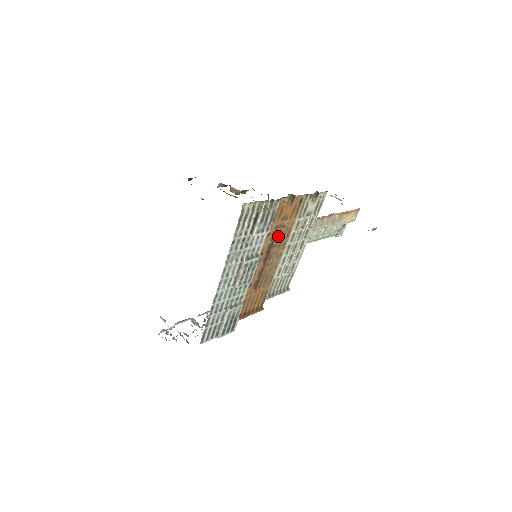
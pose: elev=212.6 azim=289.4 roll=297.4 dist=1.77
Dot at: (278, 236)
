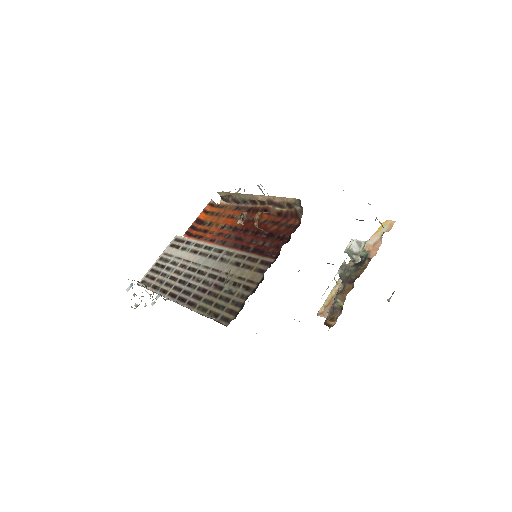
Dot at: occluded
